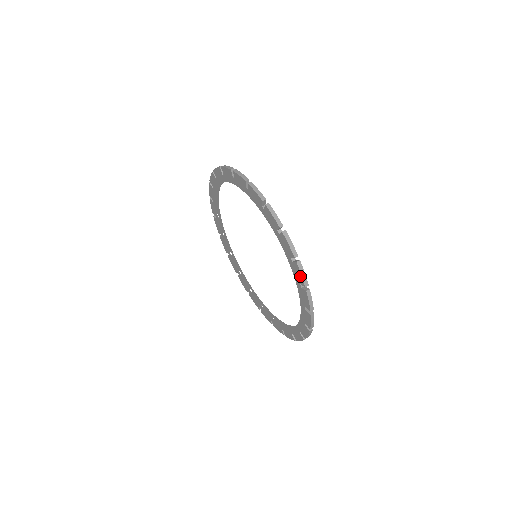
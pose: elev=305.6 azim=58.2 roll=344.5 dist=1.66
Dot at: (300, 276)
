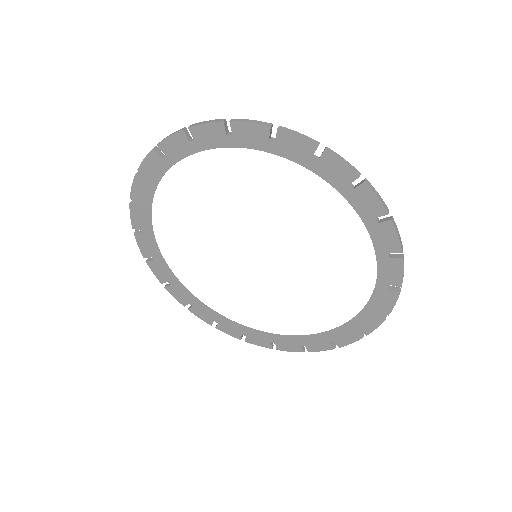
Dot at: (390, 305)
